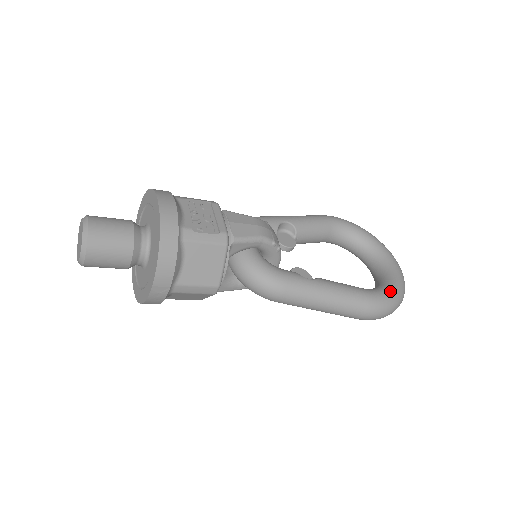
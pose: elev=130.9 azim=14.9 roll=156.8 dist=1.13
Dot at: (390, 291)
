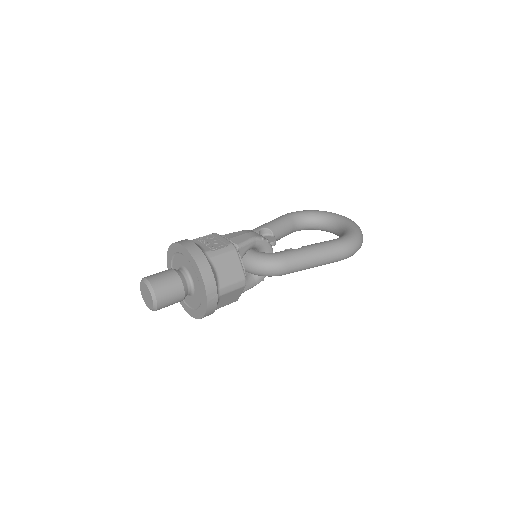
Dot at: (351, 233)
